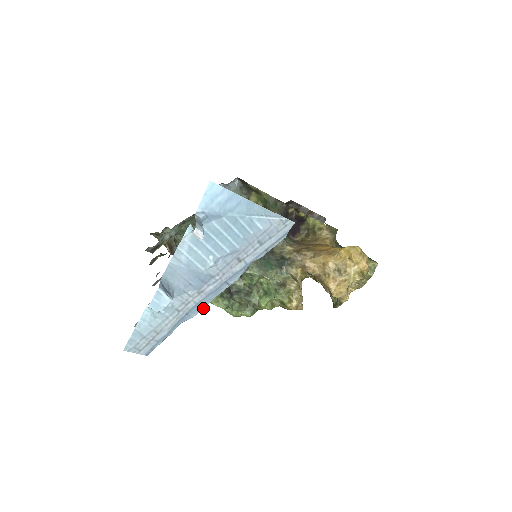
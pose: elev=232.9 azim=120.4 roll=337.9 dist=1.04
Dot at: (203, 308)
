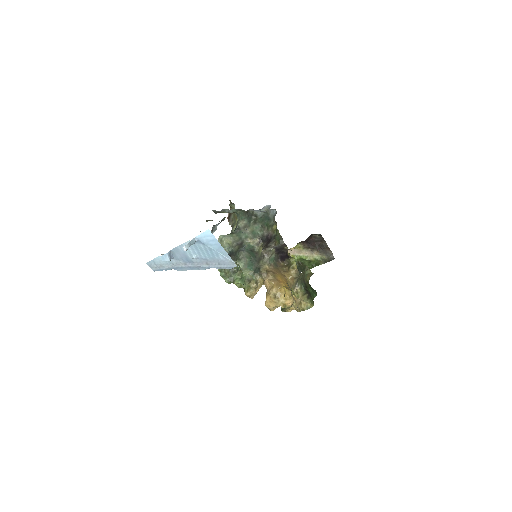
Dot at: (184, 270)
